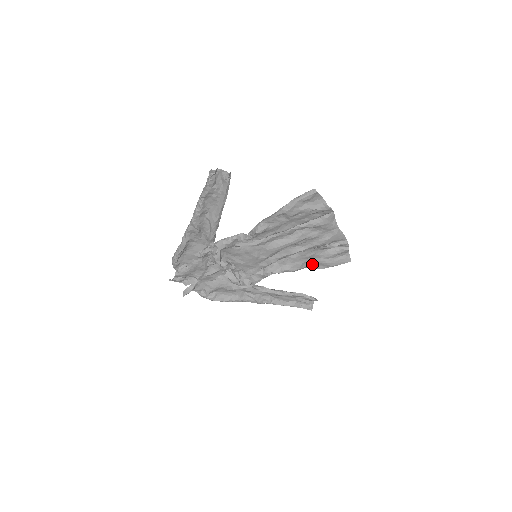
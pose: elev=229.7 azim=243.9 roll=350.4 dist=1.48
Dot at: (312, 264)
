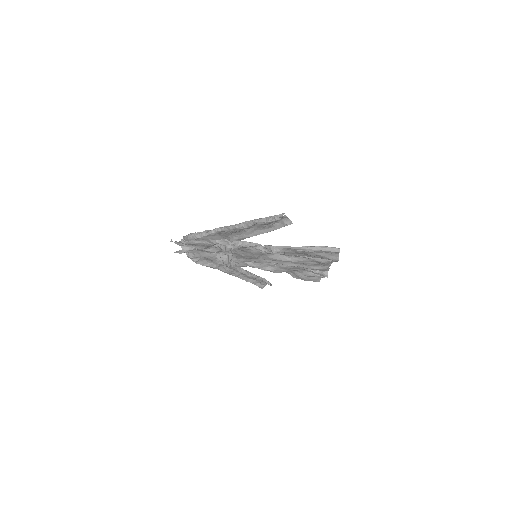
Dot at: (290, 272)
